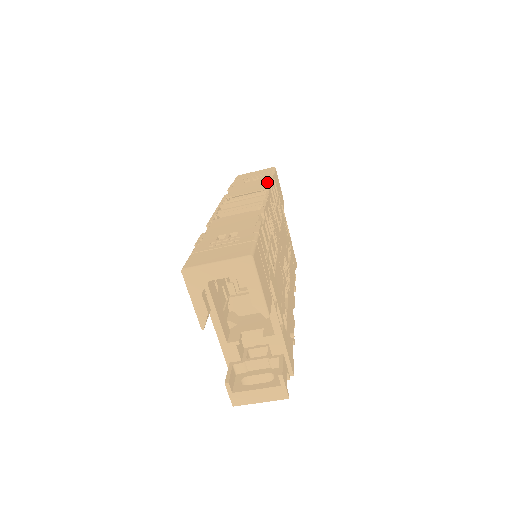
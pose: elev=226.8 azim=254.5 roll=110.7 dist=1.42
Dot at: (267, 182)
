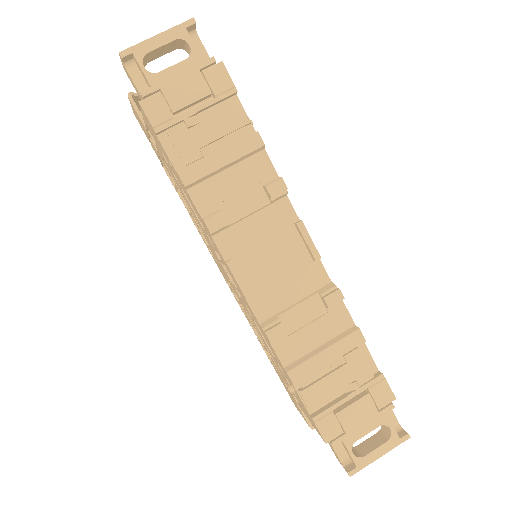
Dot at: occluded
